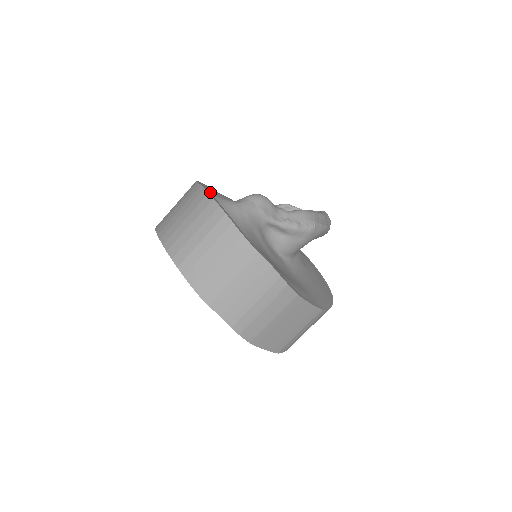
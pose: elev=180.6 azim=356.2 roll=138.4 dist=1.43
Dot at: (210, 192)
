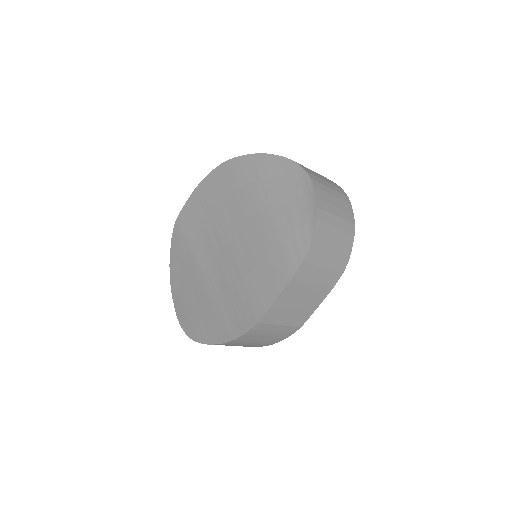
Dot at: occluded
